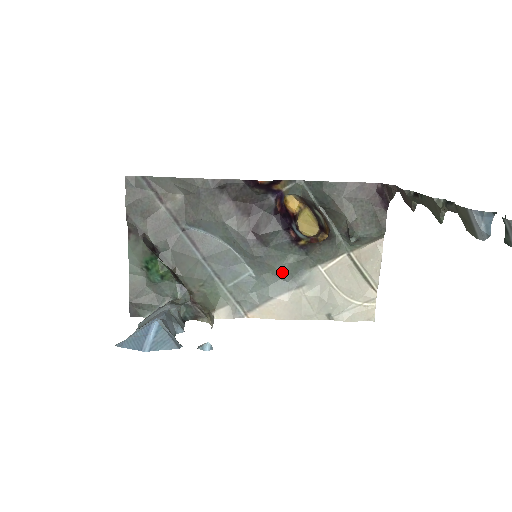
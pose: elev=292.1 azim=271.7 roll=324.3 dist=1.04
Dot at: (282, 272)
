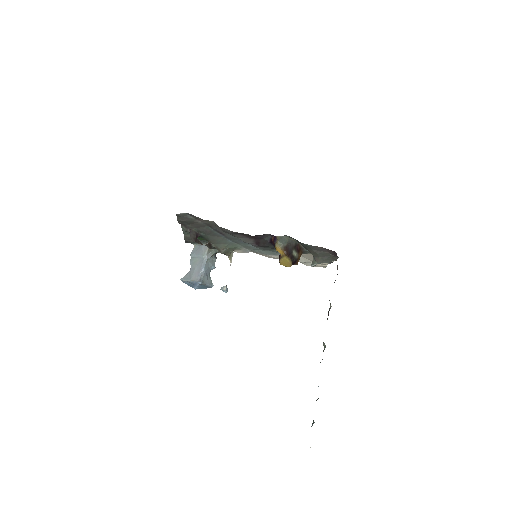
Dot at: (273, 251)
